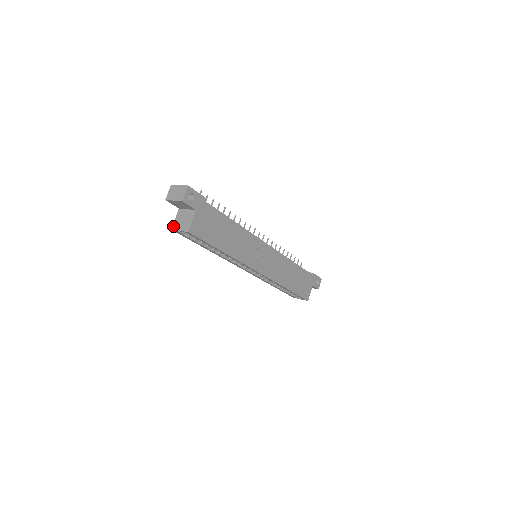
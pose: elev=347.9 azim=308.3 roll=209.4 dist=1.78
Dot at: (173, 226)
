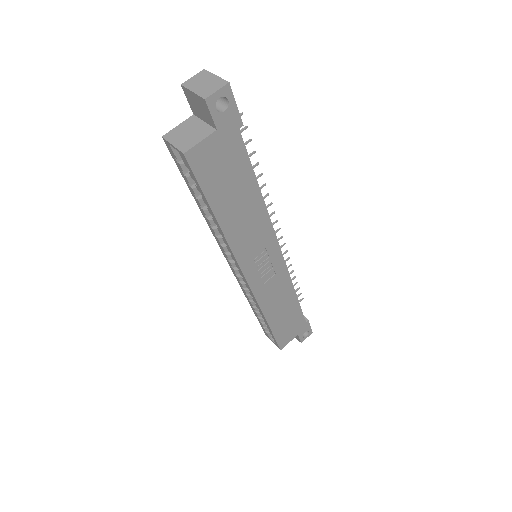
Dot at: (168, 133)
